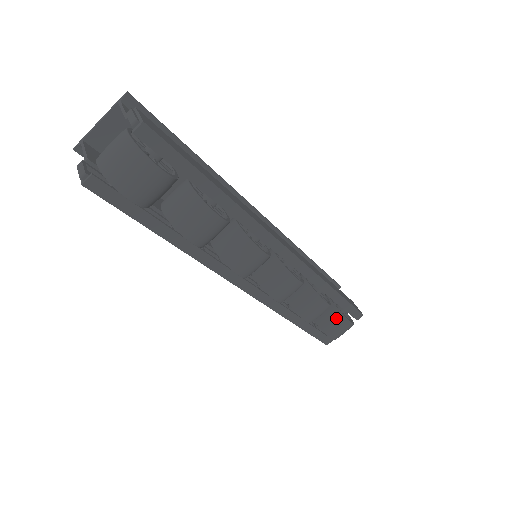
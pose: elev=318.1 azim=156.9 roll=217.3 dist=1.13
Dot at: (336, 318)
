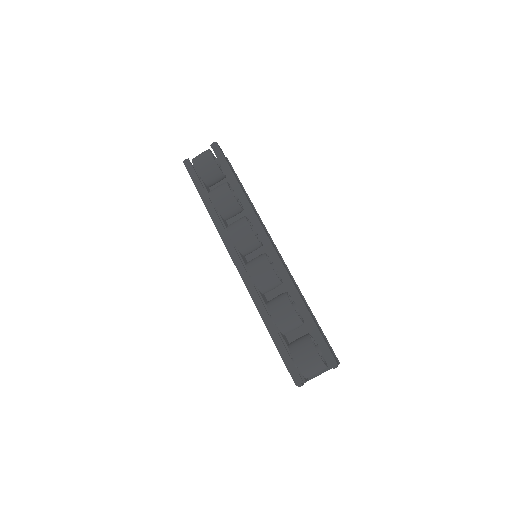
Dot at: (304, 340)
